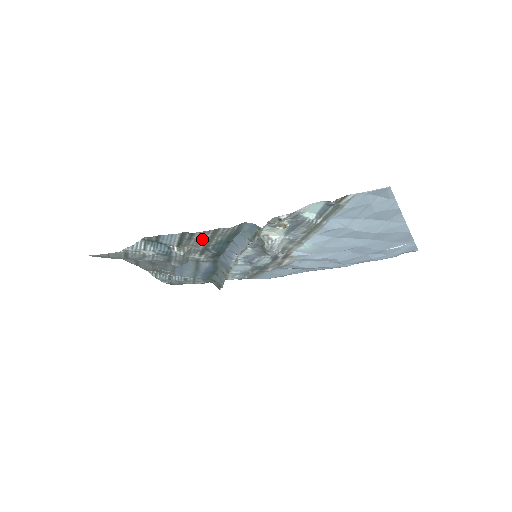
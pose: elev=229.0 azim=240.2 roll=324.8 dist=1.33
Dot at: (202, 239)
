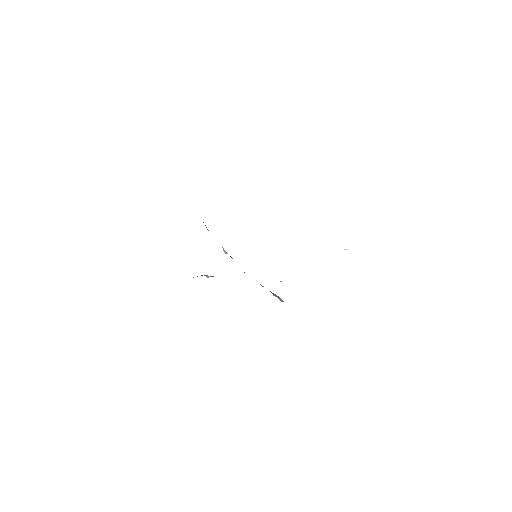
Dot at: occluded
